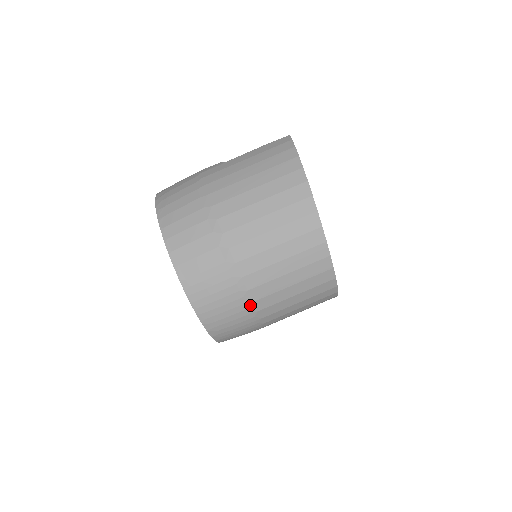
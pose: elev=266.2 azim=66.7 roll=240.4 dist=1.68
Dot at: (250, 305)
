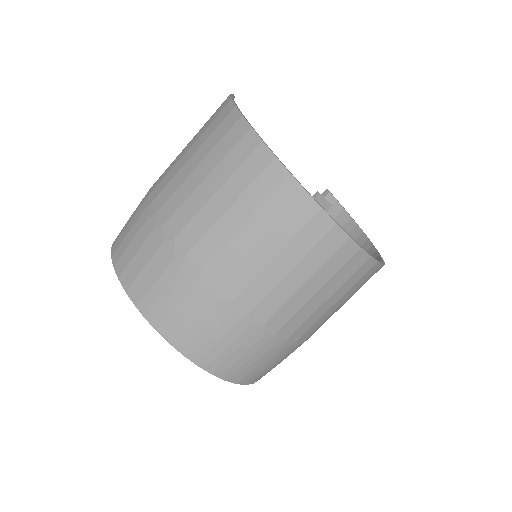
Dot at: (232, 307)
